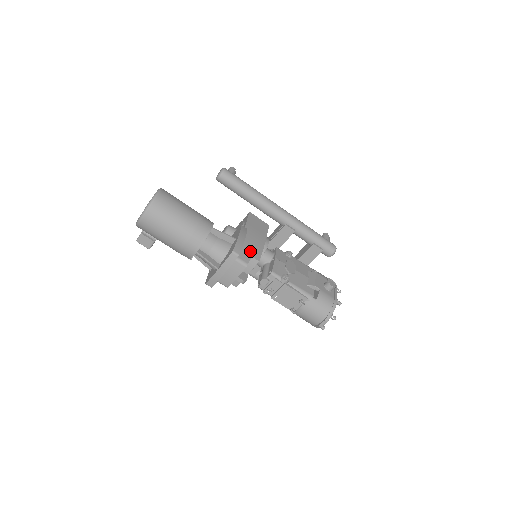
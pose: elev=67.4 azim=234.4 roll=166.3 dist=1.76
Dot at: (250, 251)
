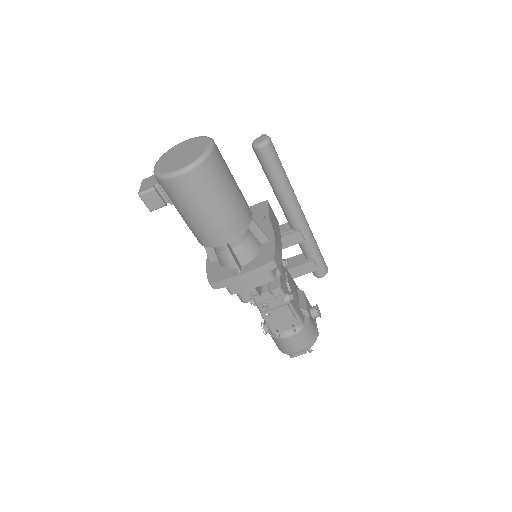
Dot at: occluded
